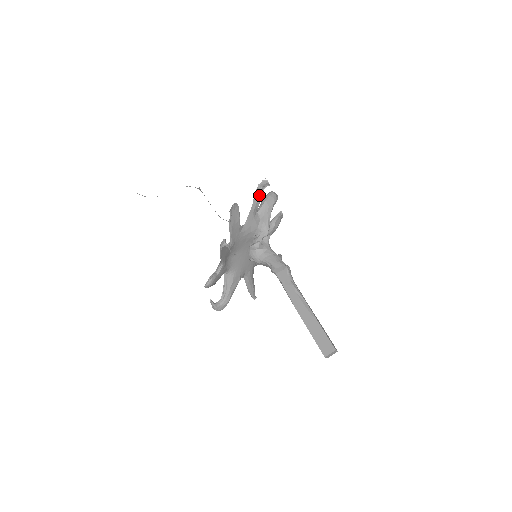
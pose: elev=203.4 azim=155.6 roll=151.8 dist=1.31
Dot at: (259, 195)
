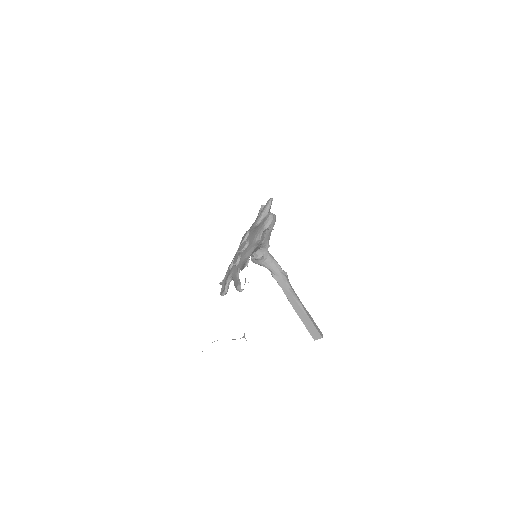
Dot at: (263, 235)
